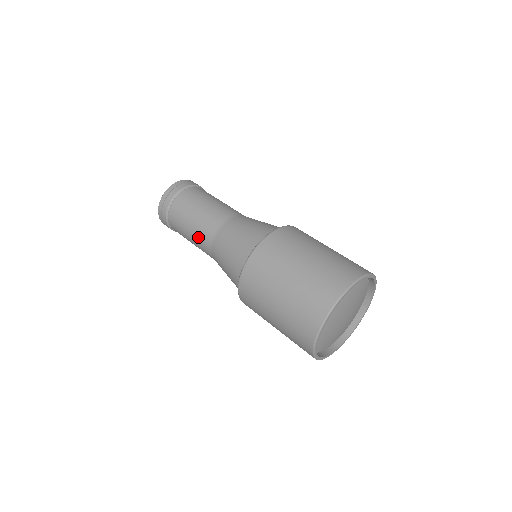
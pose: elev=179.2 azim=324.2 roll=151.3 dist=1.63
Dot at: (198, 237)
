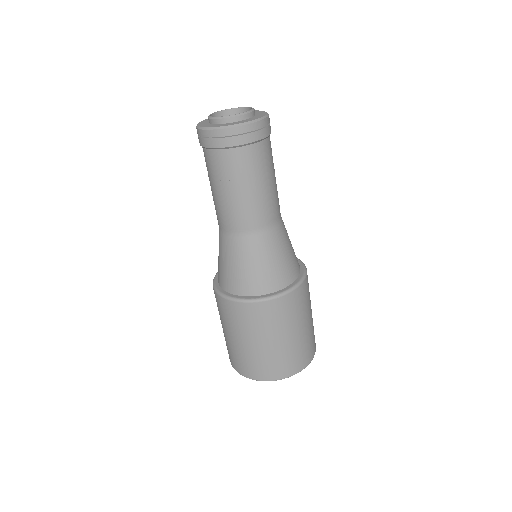
Dot at: (215, 207)
